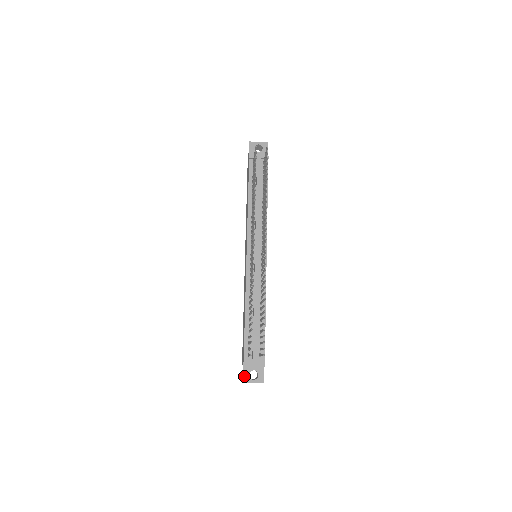
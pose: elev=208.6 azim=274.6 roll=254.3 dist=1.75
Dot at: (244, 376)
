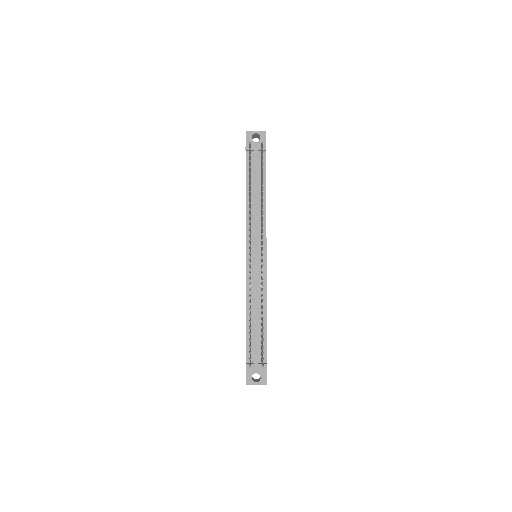
Dot at: (247, 379)
